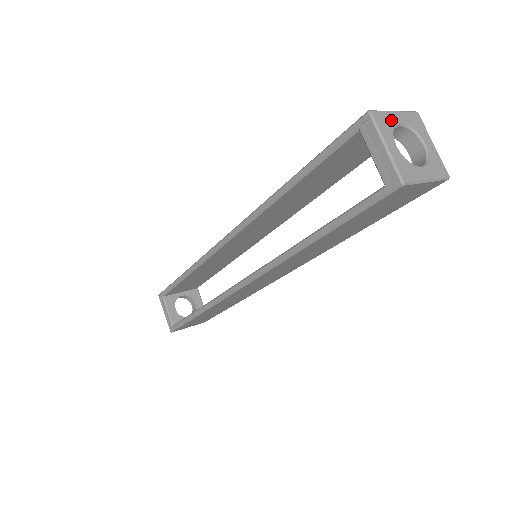
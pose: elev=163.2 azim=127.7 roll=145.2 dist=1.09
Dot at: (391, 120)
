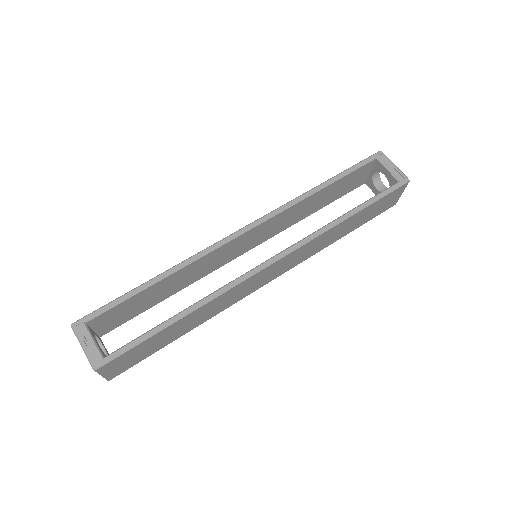
Dot at: occluded
